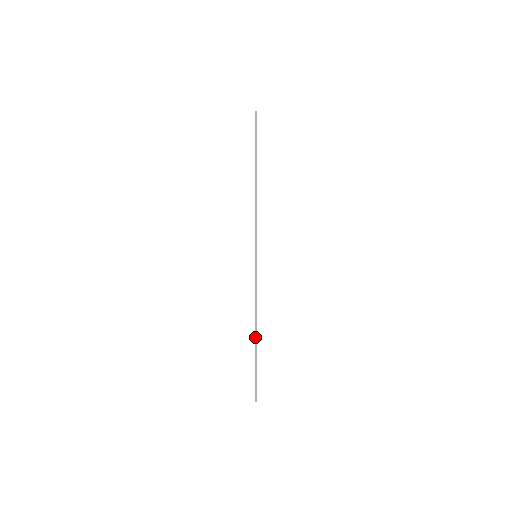
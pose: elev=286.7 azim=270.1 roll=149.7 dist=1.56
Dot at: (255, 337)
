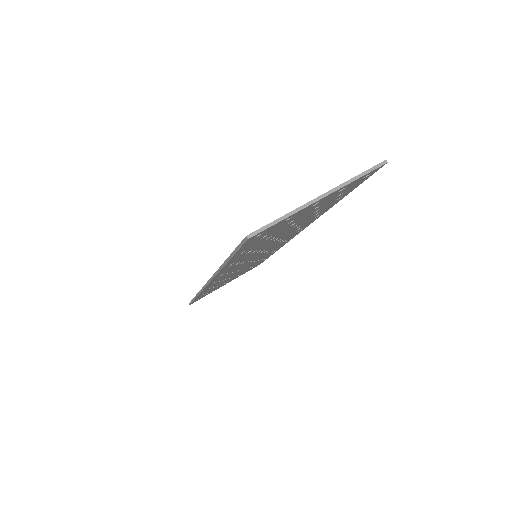
Dot at: (196, 295)
